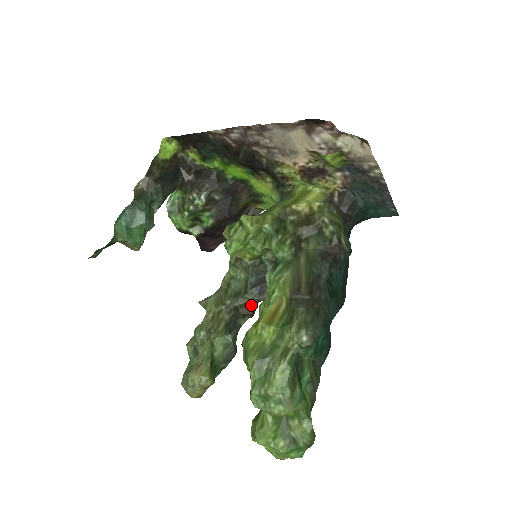
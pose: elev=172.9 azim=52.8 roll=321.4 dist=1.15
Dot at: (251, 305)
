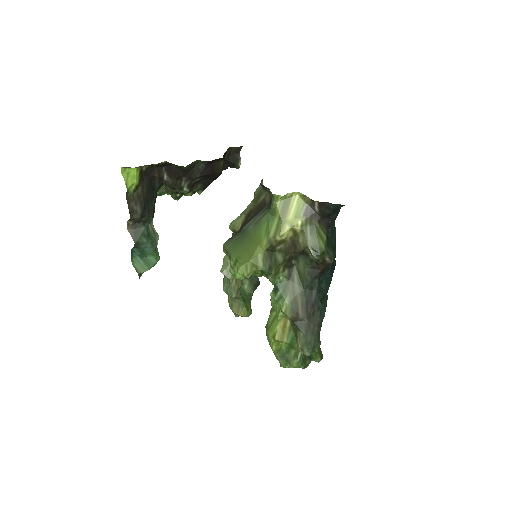
Dot at: occluded
